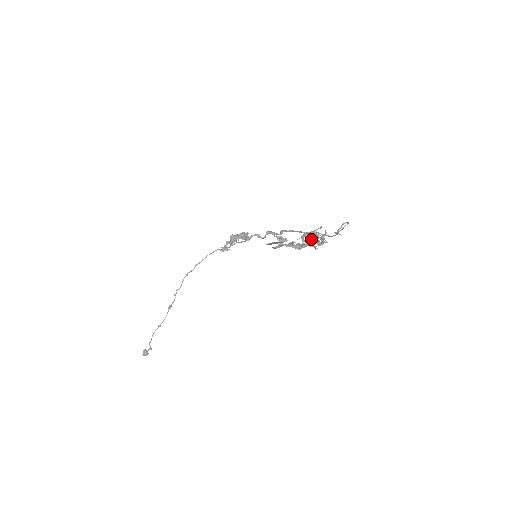
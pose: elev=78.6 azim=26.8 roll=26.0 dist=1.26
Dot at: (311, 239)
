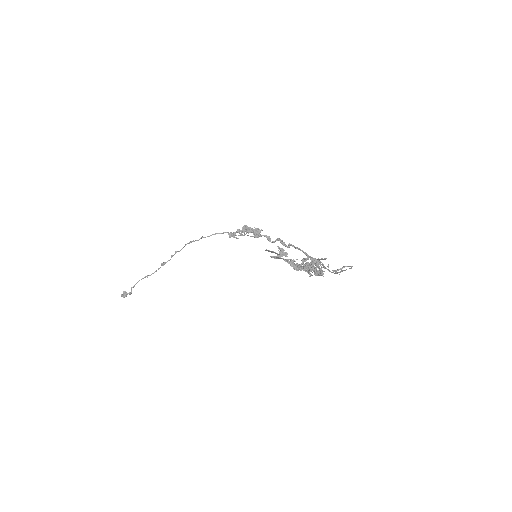
Dot at: (310, 265)
